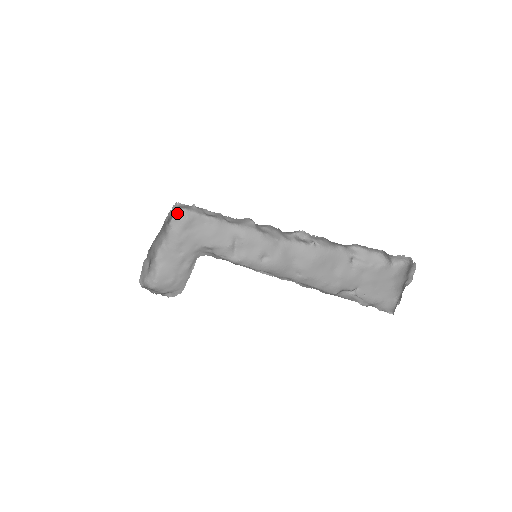
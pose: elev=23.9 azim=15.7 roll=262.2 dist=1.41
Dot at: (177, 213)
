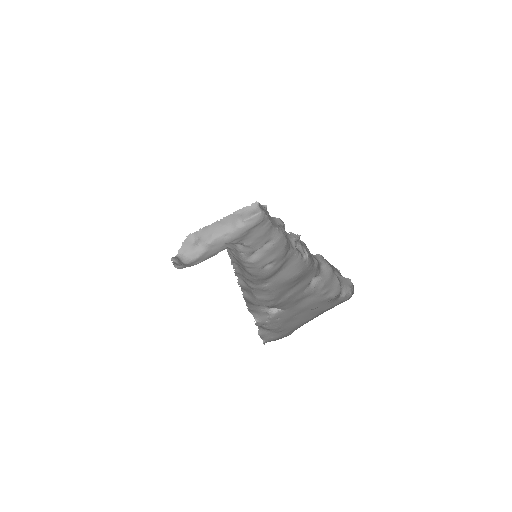
Dot at: (258, 215)
